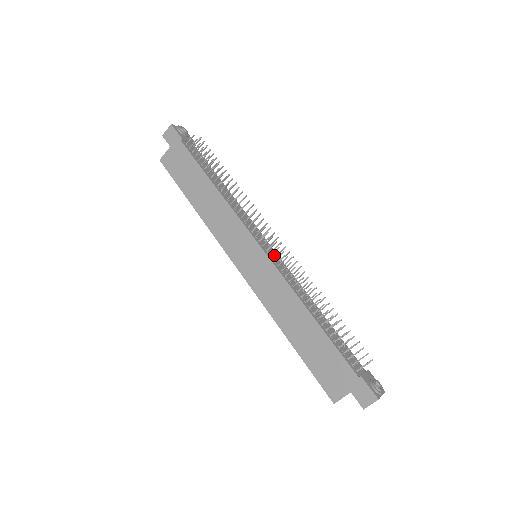
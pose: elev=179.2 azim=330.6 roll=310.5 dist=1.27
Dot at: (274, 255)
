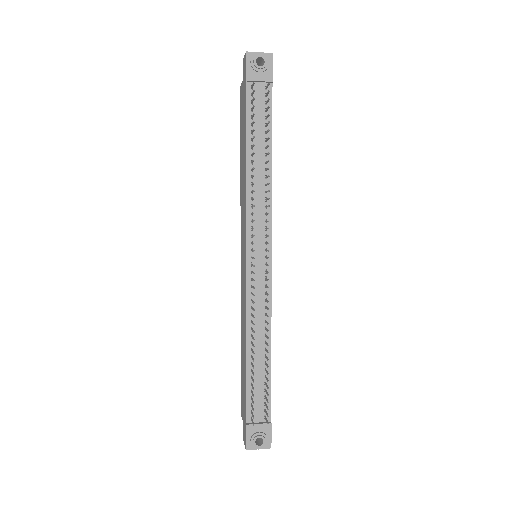
Dot at: (262, 270)
